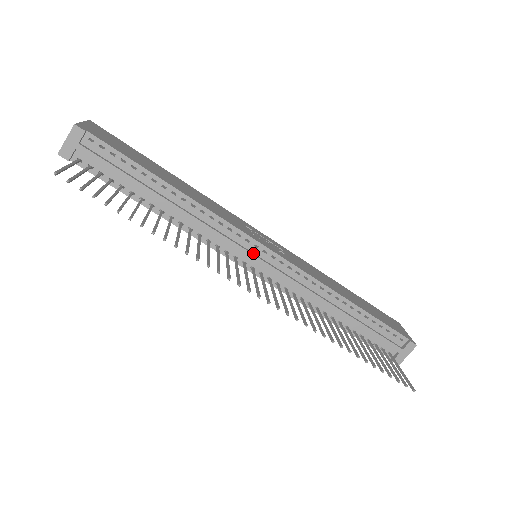
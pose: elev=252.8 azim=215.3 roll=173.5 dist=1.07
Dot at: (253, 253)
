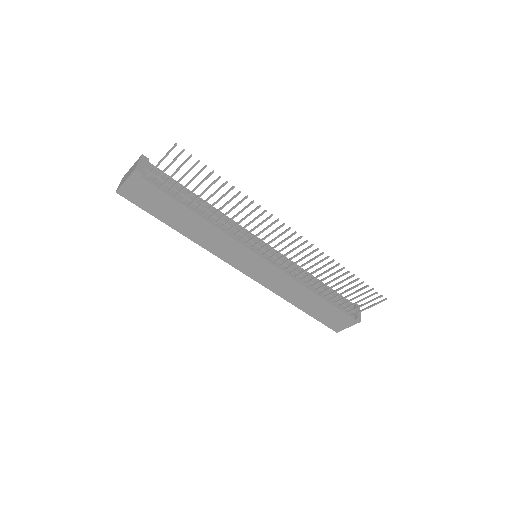
Dot at: (259, 245)
